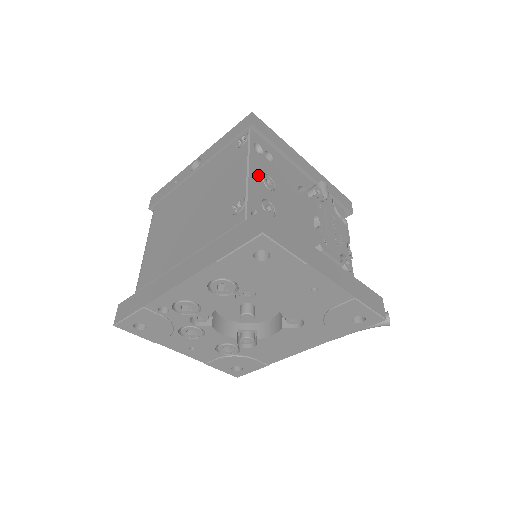
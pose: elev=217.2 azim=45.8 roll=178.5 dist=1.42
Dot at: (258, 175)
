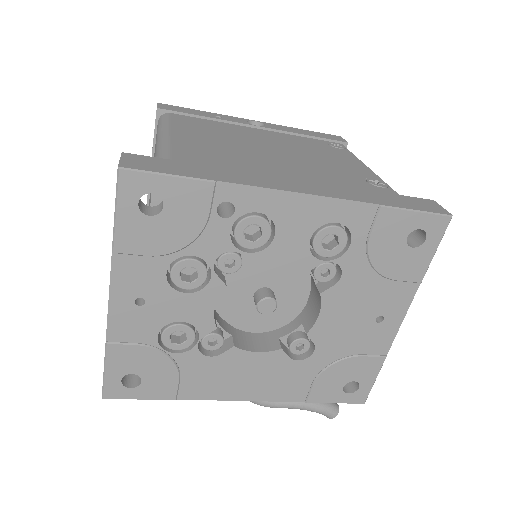
Dot at: occluded
